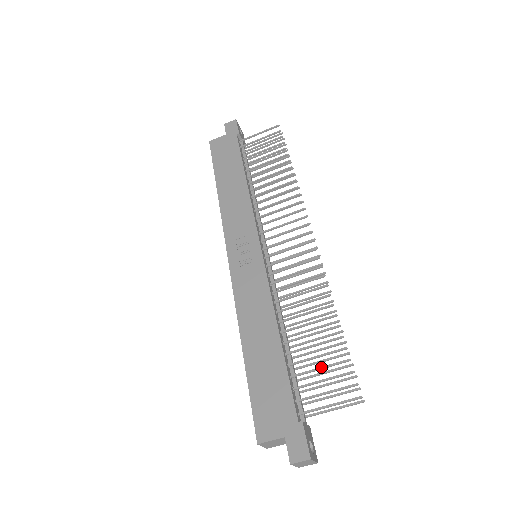
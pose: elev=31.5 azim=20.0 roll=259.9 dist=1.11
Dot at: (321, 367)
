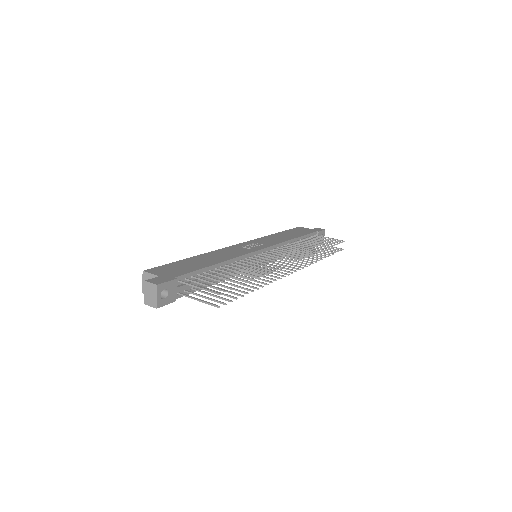
Dot at: (219, 280)
